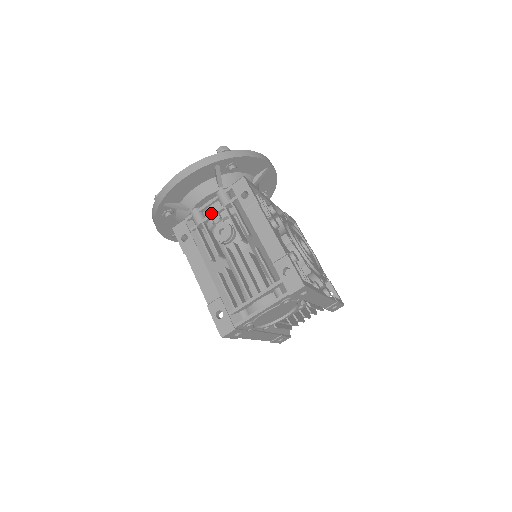
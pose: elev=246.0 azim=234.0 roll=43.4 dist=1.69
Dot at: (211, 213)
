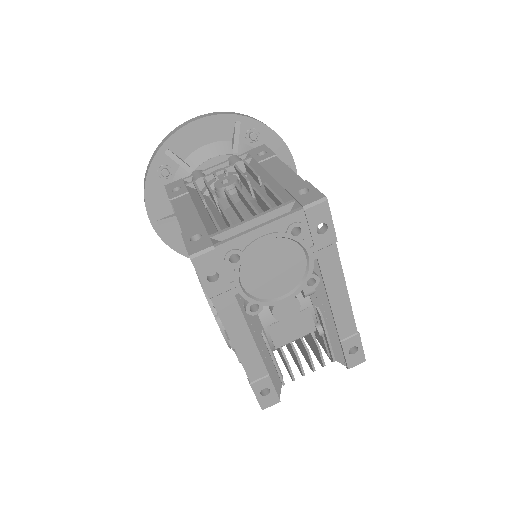
Dot at: (217, 170)
